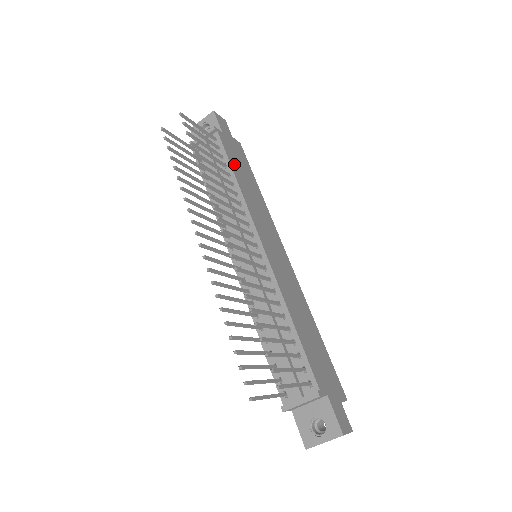
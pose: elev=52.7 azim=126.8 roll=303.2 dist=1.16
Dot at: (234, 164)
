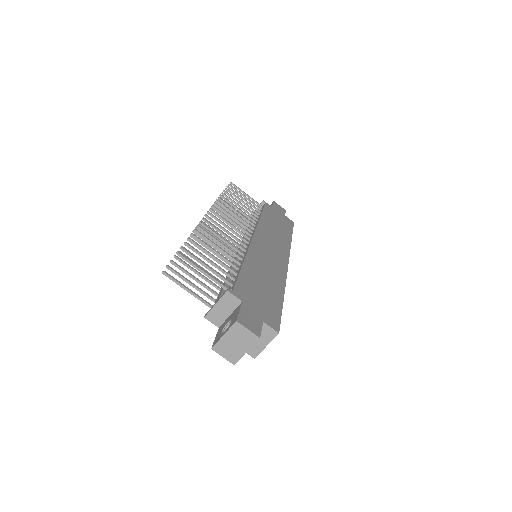
Dot at: (268, 215)
